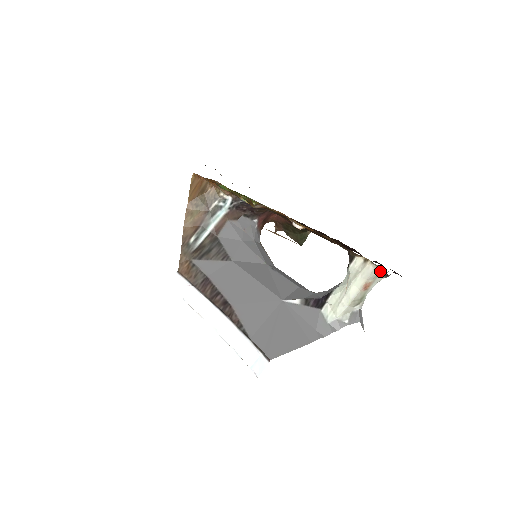
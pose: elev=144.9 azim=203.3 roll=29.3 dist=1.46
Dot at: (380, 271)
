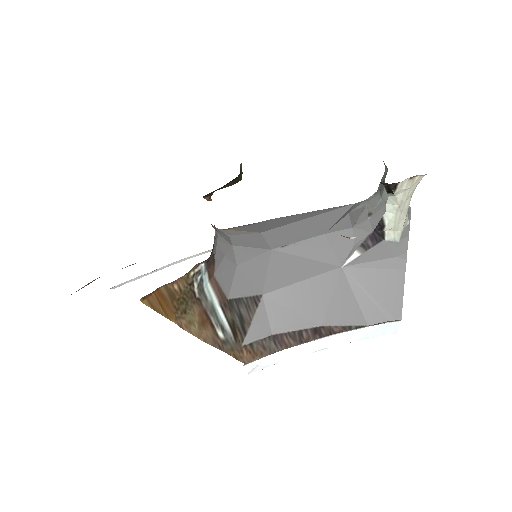
Dot at: occluded
